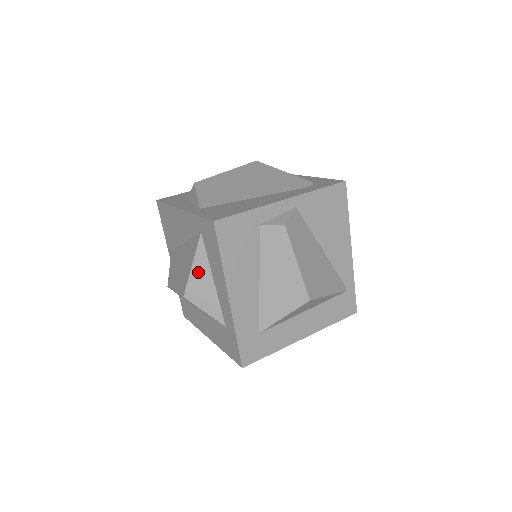
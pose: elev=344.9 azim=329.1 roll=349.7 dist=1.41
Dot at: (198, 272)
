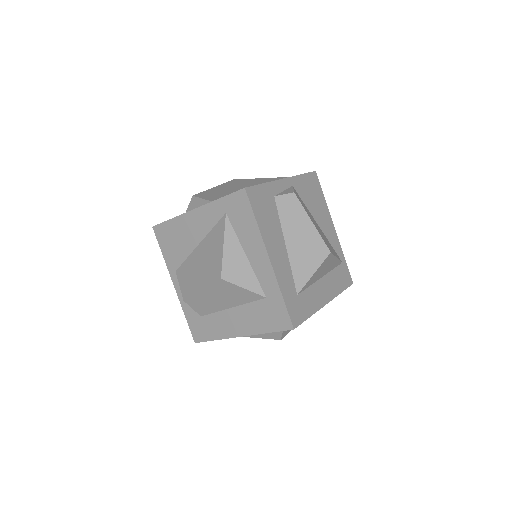
Dot at: (230, 251)
